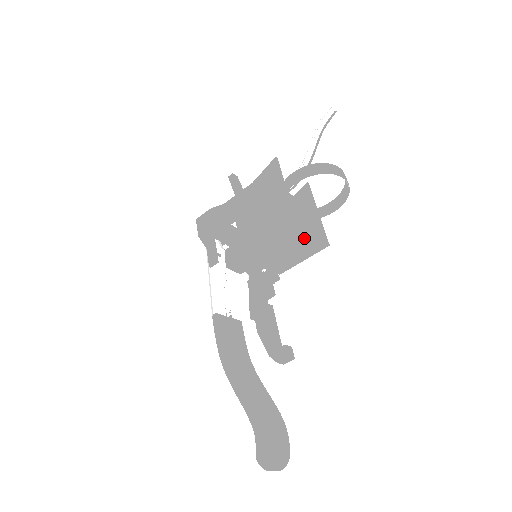
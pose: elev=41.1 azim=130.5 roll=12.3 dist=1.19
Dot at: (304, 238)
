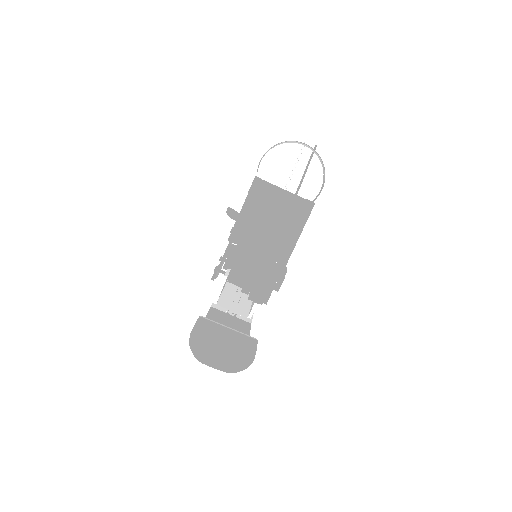
Dot at: (278, 198)
